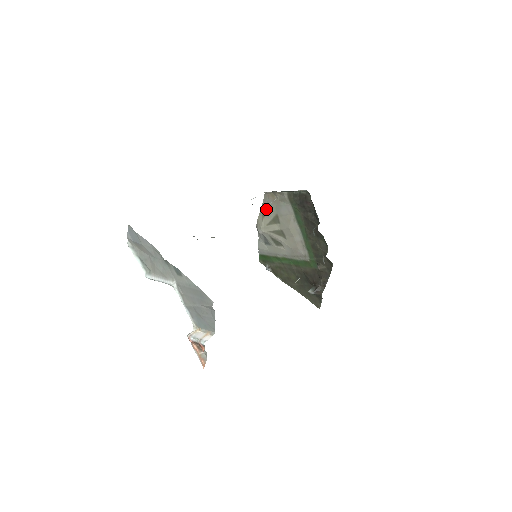
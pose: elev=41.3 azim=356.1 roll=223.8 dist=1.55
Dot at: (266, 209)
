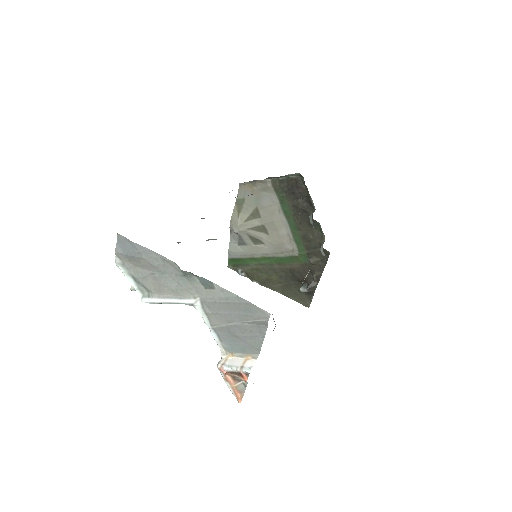
Dot at: (242, 203)
